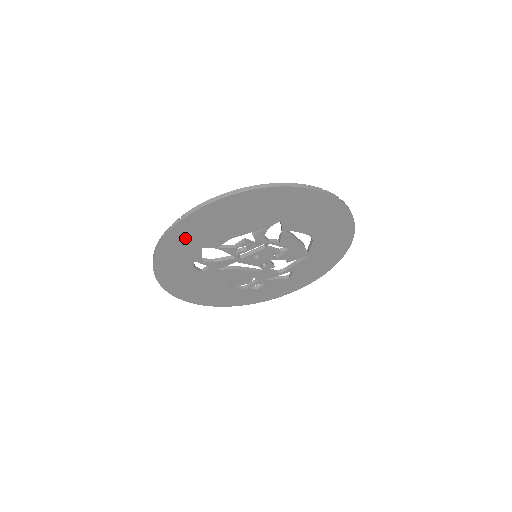
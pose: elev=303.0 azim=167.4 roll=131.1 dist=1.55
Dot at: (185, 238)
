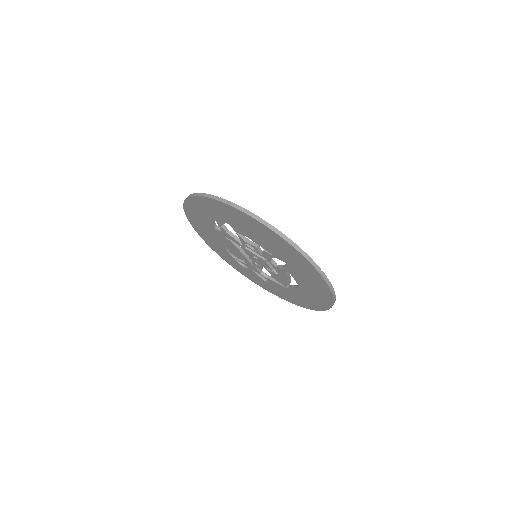
Dot at: (221, 210)
